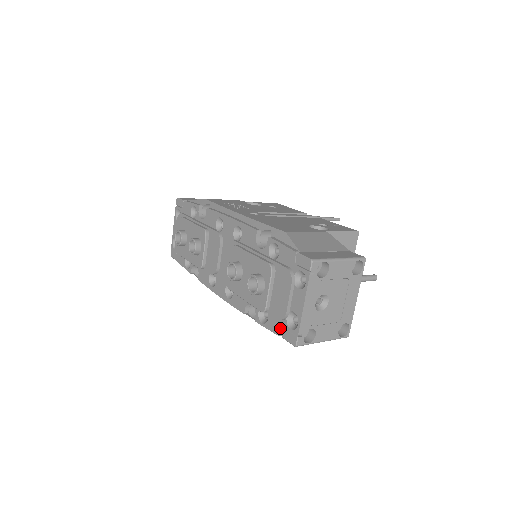
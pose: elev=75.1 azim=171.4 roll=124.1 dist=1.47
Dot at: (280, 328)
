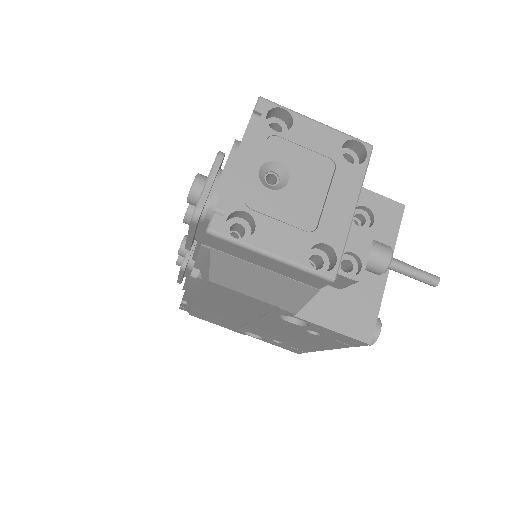
Dot at: occluded
